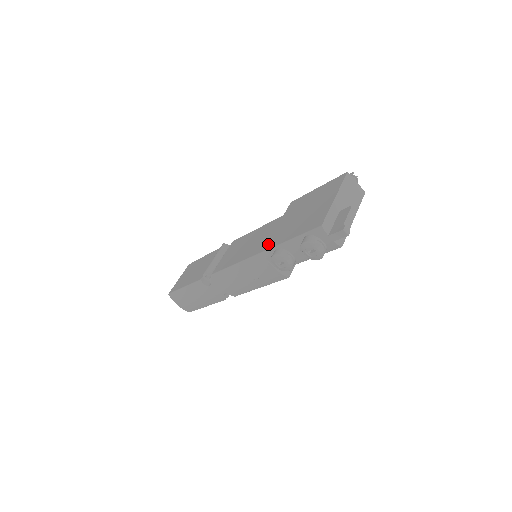
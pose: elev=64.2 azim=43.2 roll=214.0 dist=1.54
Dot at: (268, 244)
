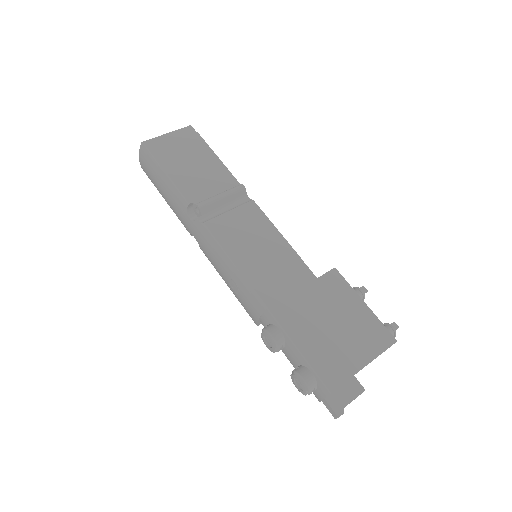
Dot at: (279, 306)
